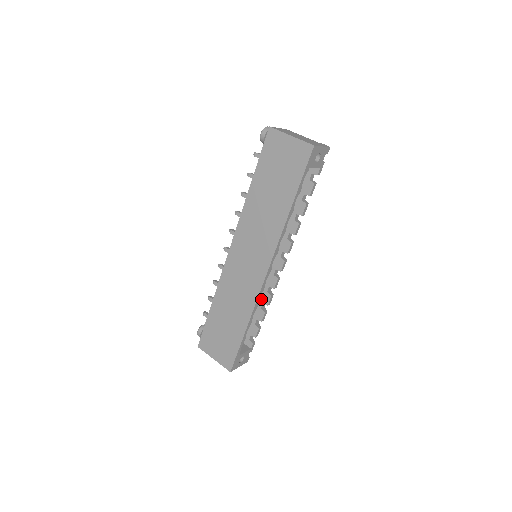
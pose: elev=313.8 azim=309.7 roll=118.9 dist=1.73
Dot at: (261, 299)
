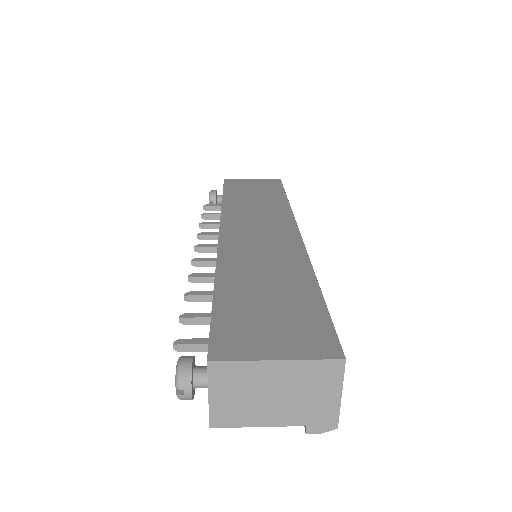
Dot at: occluded
